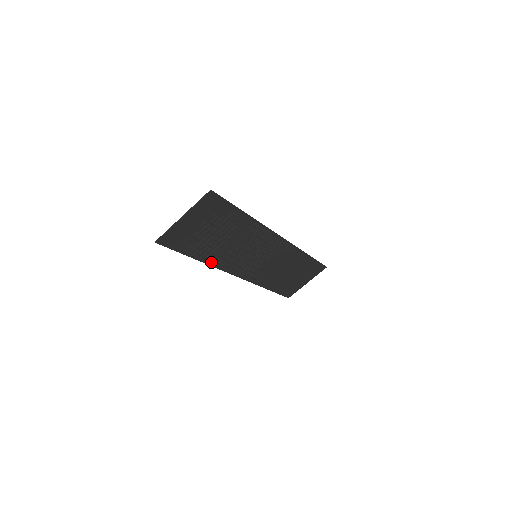
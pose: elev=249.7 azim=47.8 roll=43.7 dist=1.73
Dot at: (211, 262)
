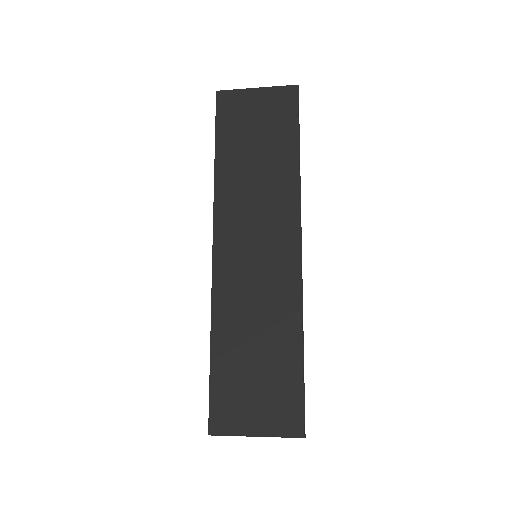
Dot at: (216, 320)
